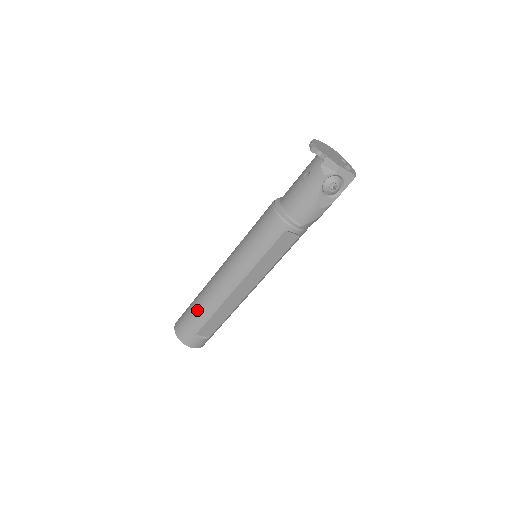
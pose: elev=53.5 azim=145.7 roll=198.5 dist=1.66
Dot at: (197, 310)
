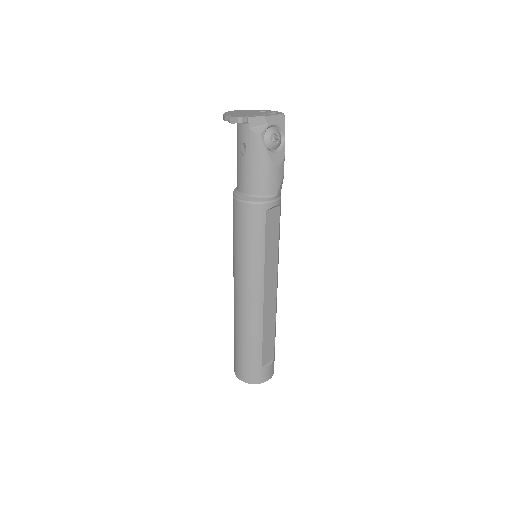
Dot at: (245, 345)
